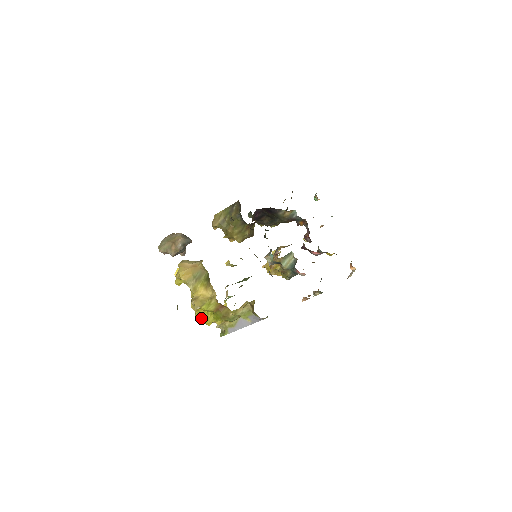
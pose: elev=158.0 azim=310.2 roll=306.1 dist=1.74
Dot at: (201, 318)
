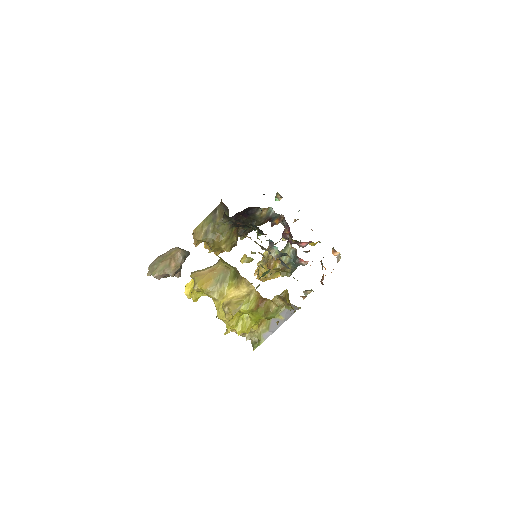
Dot at: (236, 328)
